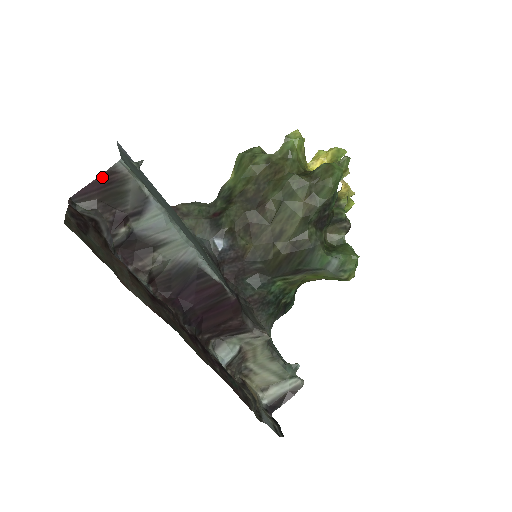
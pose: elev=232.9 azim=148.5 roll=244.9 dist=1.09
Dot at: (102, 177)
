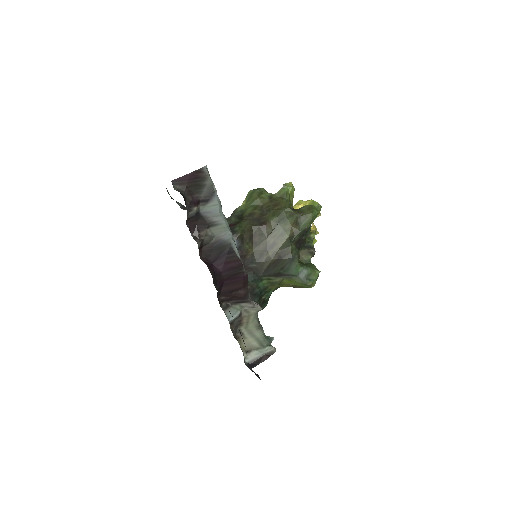
Dot at: (193, 173)
